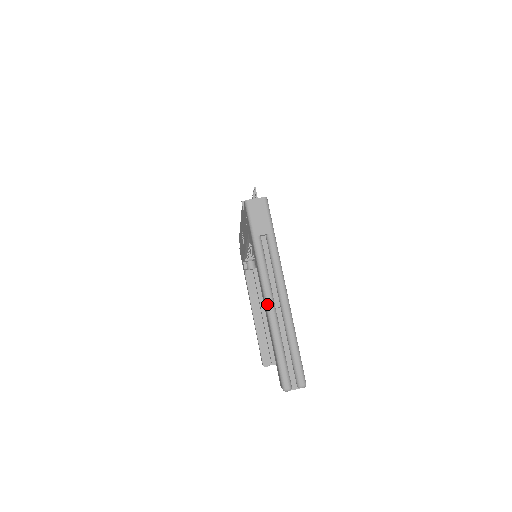
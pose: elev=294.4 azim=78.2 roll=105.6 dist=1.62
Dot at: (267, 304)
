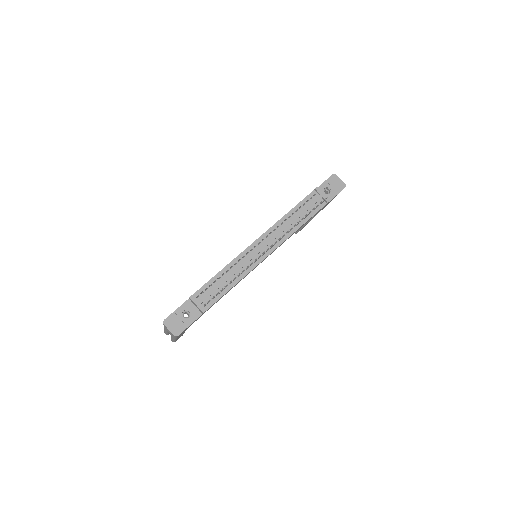
Dot at: occluded
